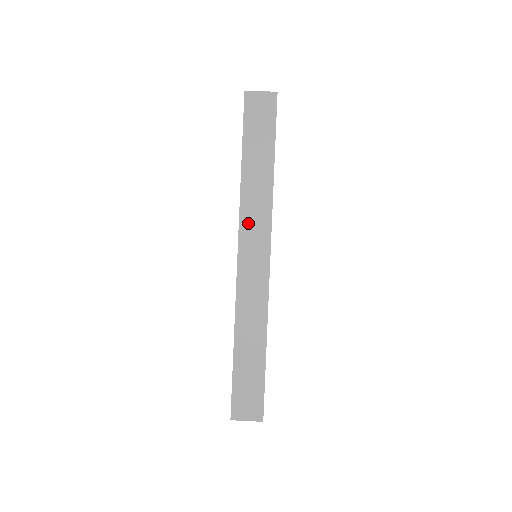
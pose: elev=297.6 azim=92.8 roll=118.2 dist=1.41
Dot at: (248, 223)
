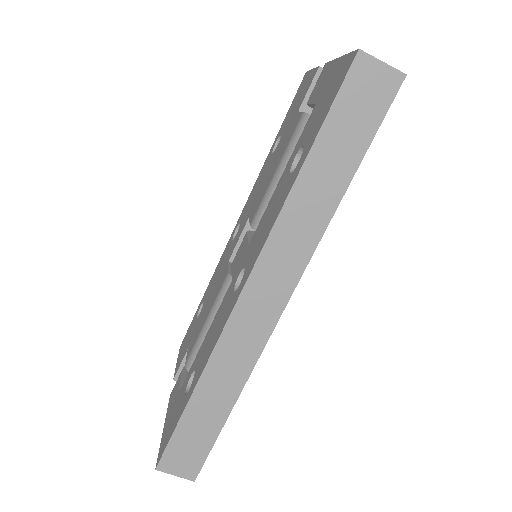
Dot at: (275, 252)
